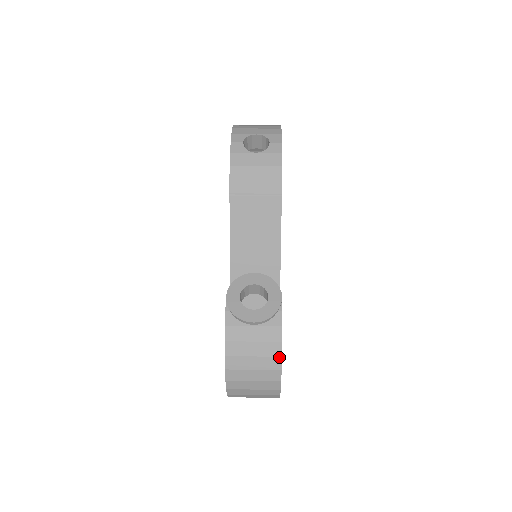
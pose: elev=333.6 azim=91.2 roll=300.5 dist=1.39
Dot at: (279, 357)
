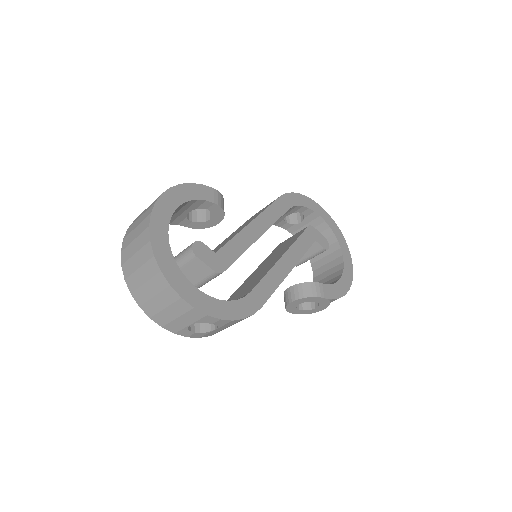
Dot at: (169, 189)
